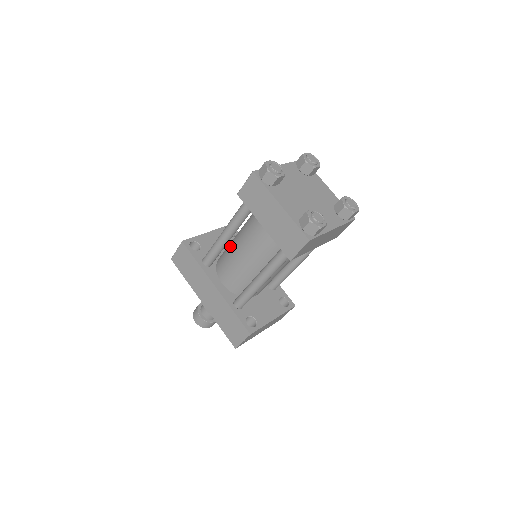
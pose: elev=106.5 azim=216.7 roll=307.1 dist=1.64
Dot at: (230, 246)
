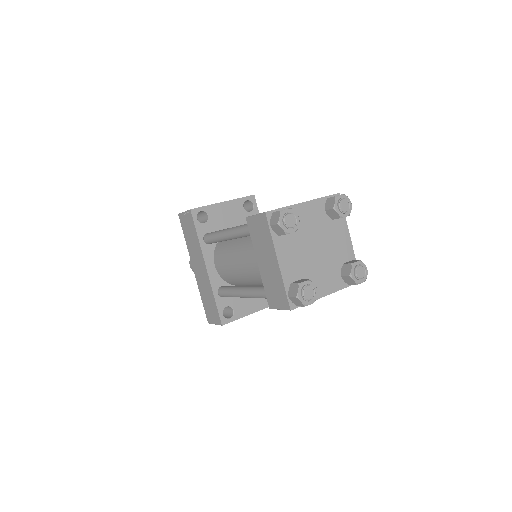
Dot at: (232, 240)
